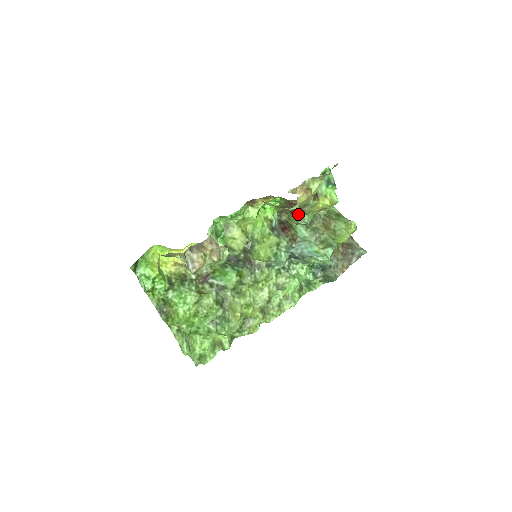
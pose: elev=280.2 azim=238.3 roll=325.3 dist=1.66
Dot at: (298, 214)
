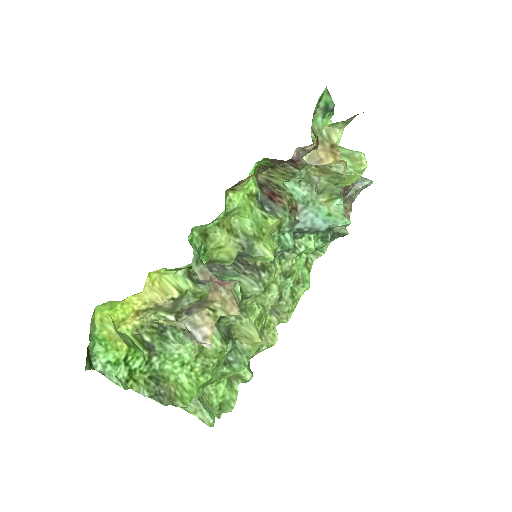
Dot at: (289, 170)
